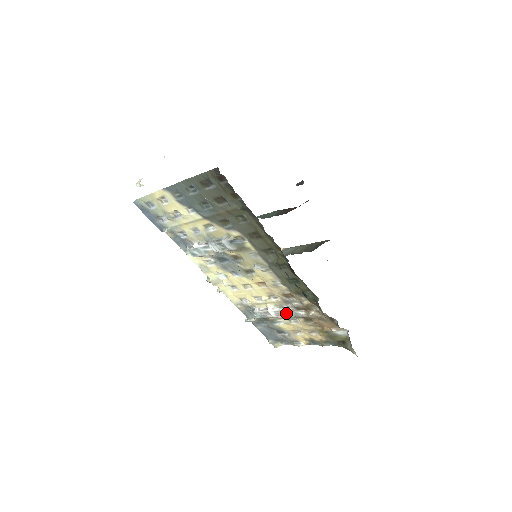
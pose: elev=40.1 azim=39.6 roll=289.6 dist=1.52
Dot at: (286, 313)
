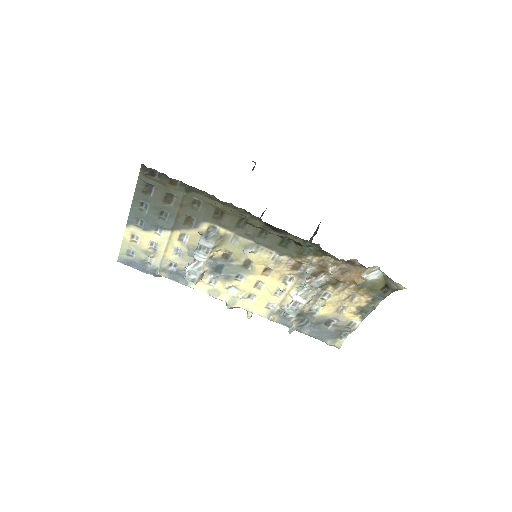
Dot at: occluded
